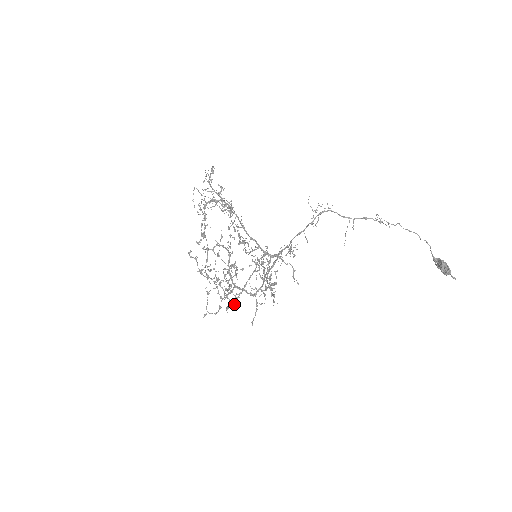
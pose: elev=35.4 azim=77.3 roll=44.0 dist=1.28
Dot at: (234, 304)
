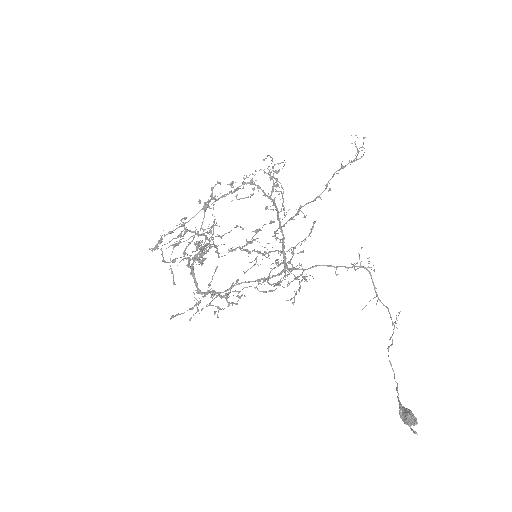
Dot at: (253, 240)
